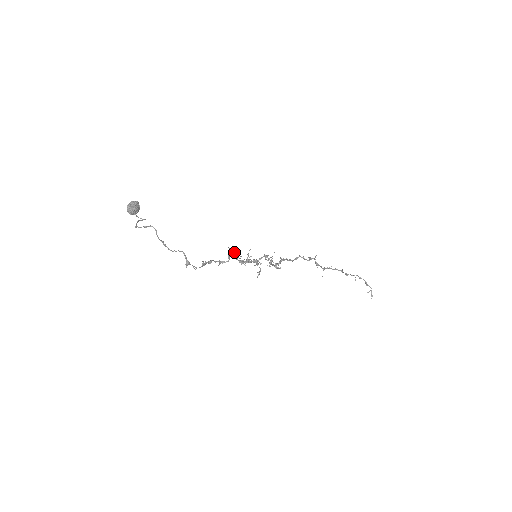
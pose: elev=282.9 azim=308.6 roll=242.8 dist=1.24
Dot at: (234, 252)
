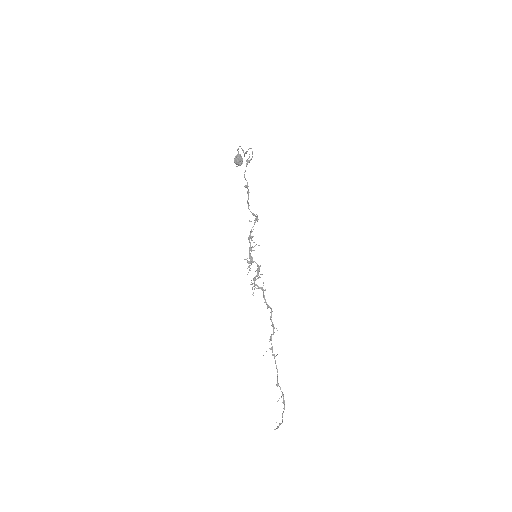
Dot at: (257, 221)
